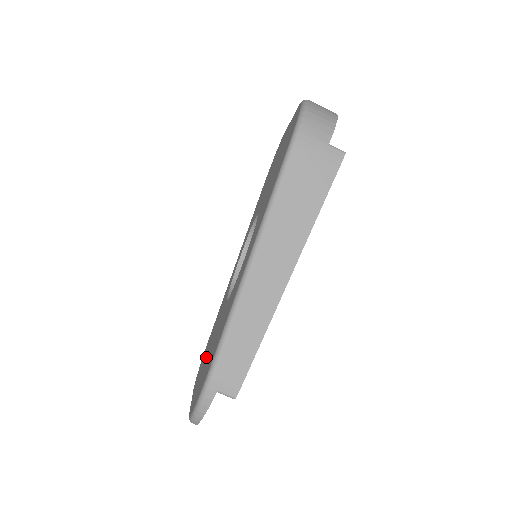
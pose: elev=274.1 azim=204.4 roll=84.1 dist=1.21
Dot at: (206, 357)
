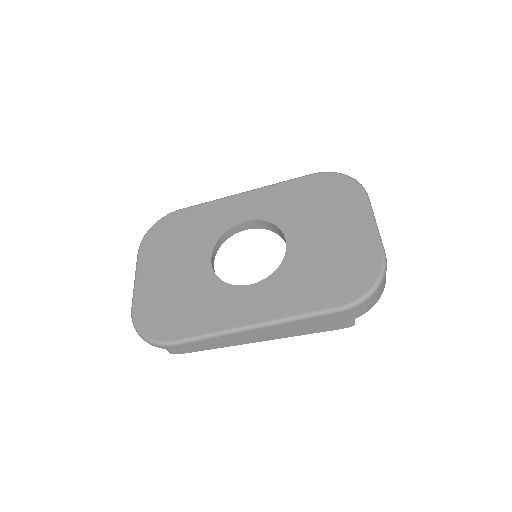
Dot at: (167, 269)
